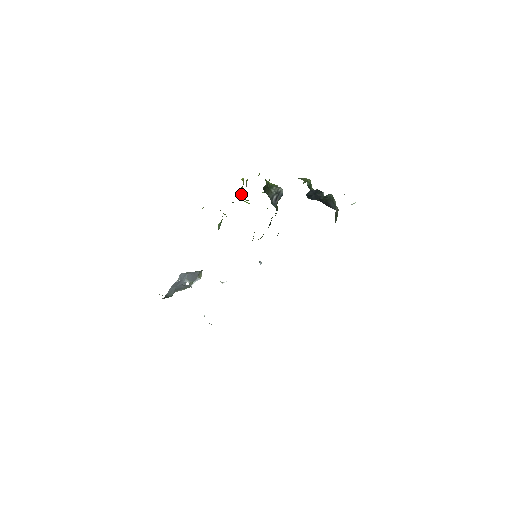
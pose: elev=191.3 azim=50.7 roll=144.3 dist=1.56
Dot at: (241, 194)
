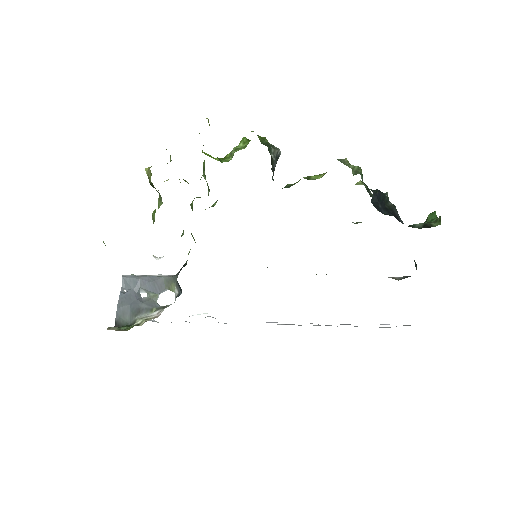
Dot at: occluded
